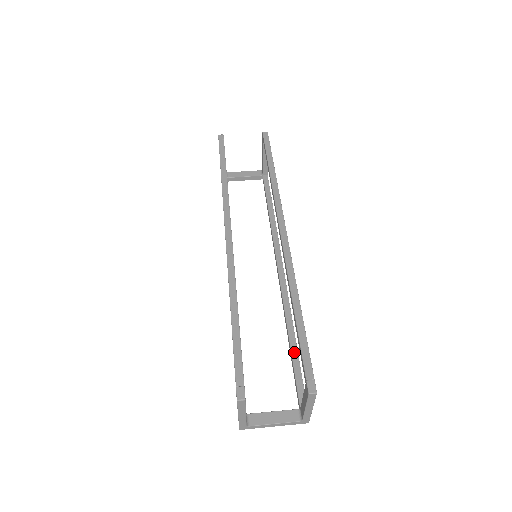
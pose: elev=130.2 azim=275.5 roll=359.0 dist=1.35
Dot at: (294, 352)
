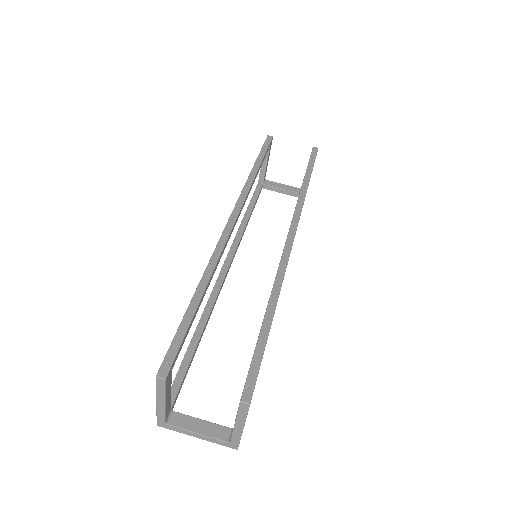
Dot at: occluded
